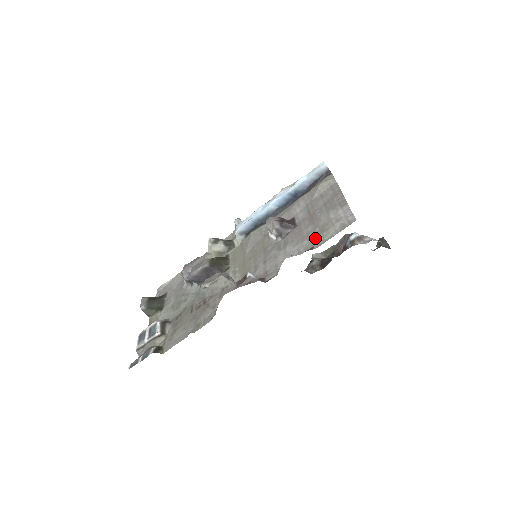
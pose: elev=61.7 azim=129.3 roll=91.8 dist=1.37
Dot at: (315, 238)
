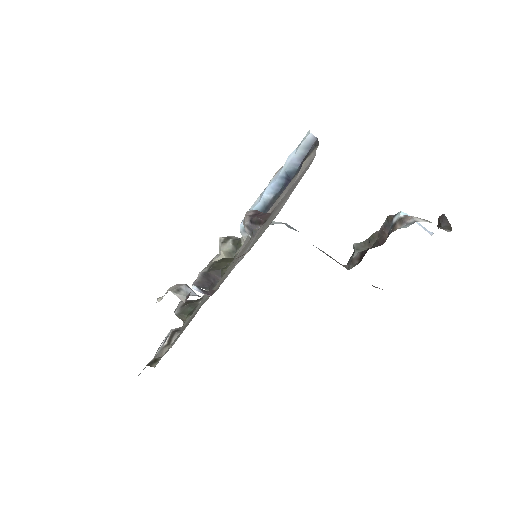
Dot at: (256, 239)
